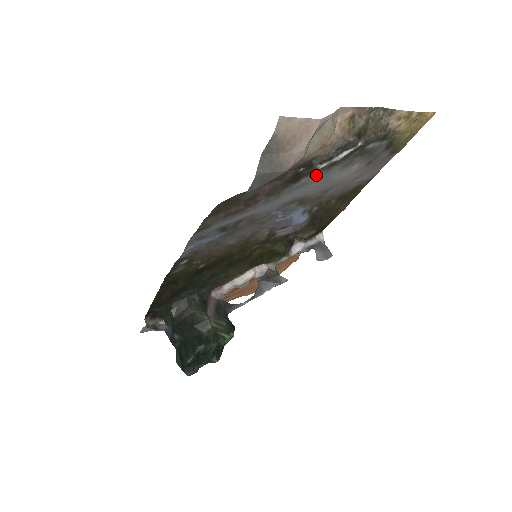
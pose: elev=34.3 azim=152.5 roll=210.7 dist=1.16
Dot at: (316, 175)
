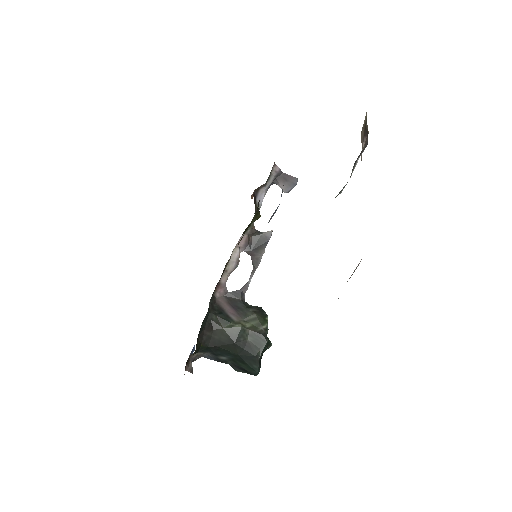
Dot at: occluded
